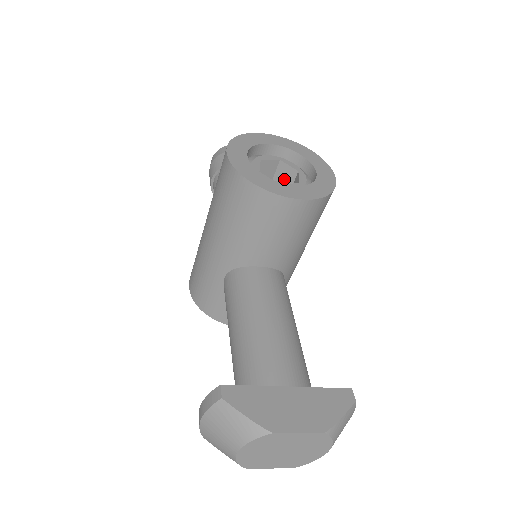
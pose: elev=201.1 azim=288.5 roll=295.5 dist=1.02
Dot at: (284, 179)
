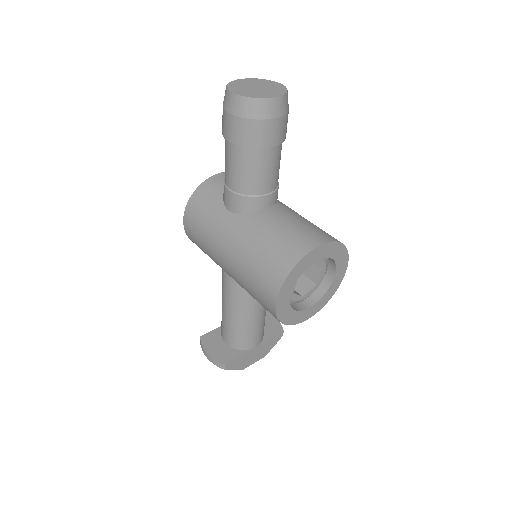
Dot at: occluded
